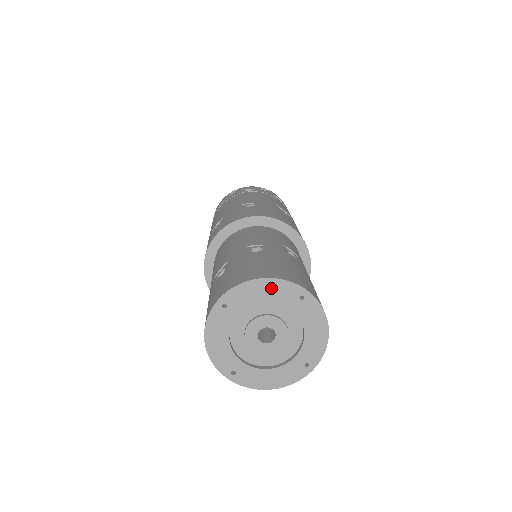
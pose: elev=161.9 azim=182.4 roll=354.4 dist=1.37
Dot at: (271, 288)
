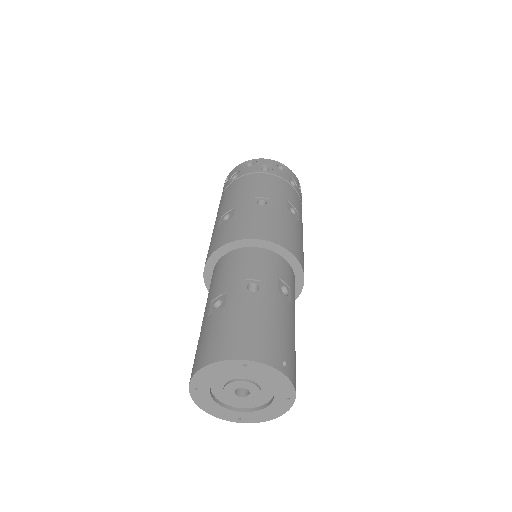
Dot at: (217, 369)
